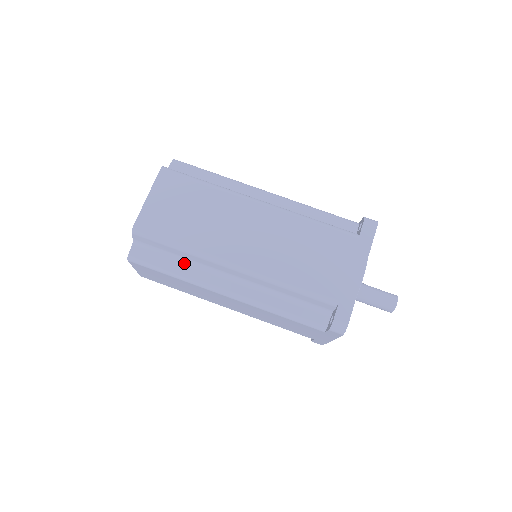
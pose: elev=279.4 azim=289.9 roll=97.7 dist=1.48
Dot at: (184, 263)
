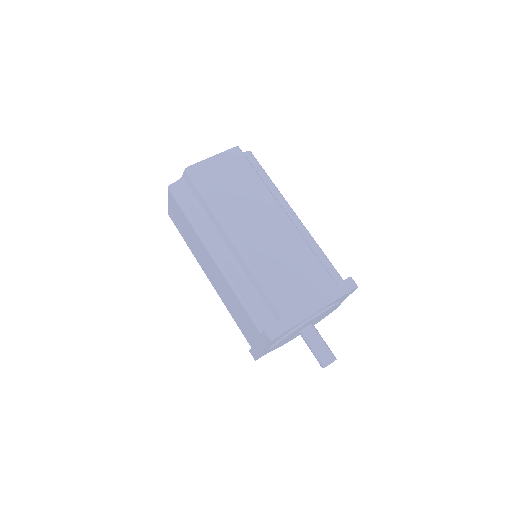
Dot at: (202, 215)
